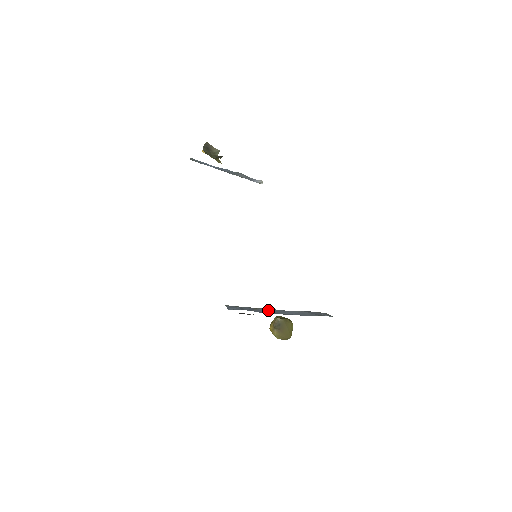
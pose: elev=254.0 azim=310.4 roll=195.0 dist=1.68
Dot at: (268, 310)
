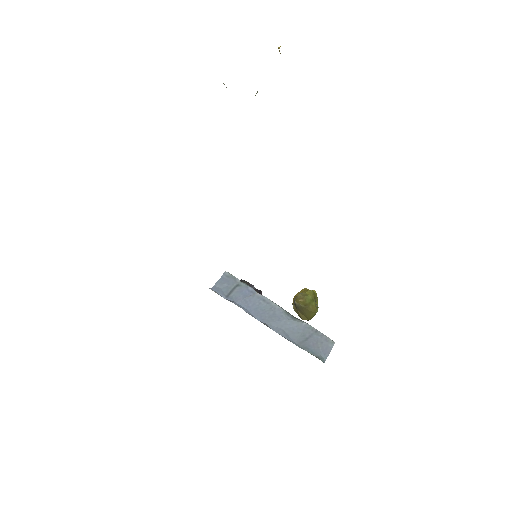
Dot at: (263, 305)
